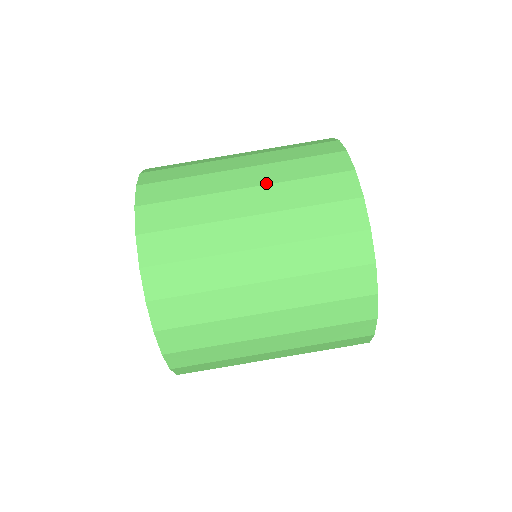
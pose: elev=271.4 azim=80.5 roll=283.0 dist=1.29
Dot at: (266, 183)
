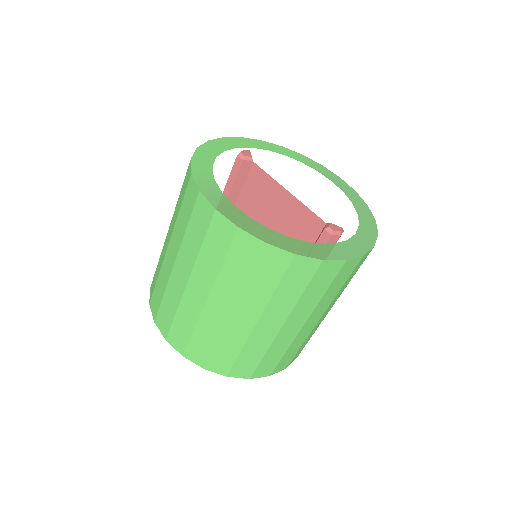
Dot at: (262, 311)
